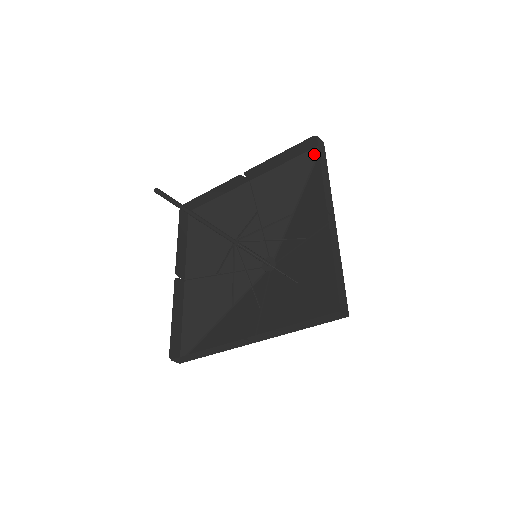
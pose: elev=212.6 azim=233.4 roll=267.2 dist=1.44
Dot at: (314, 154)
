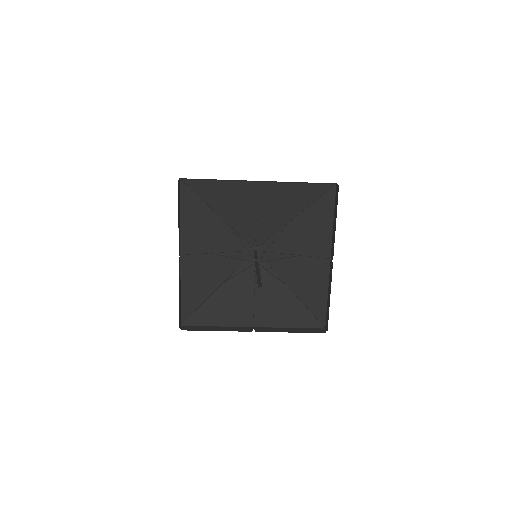
Dot at: (325, 188)
